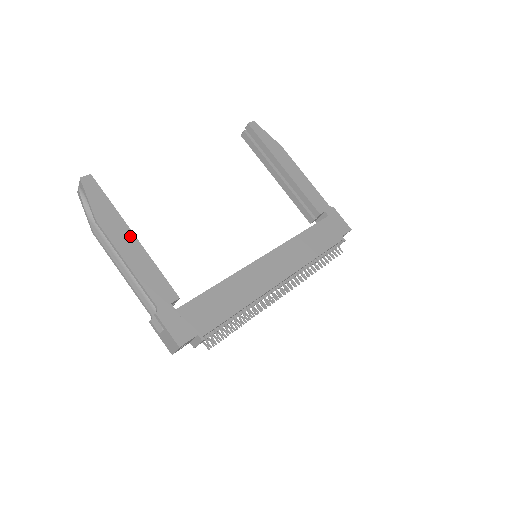
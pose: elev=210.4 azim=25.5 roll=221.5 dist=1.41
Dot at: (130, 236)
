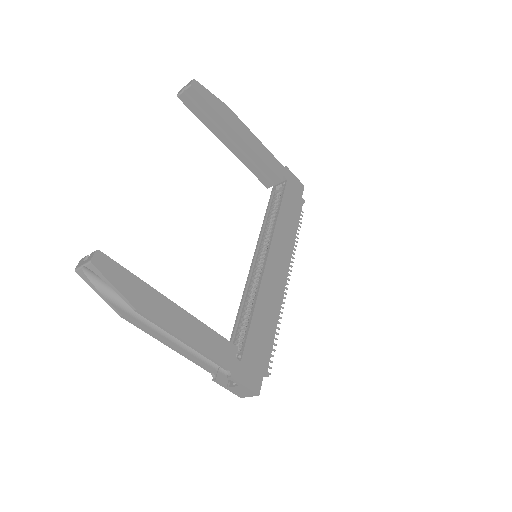
Dot at: (173, 308)
